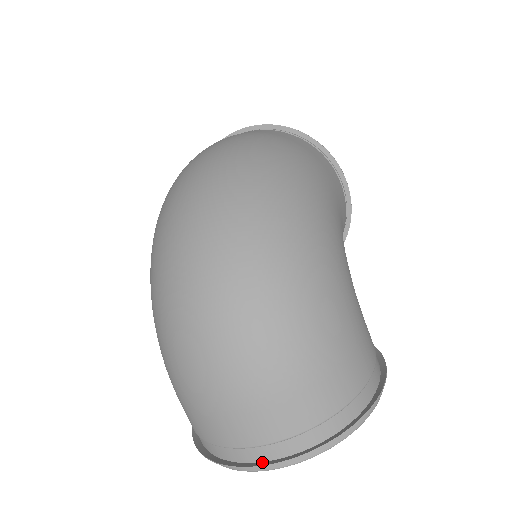
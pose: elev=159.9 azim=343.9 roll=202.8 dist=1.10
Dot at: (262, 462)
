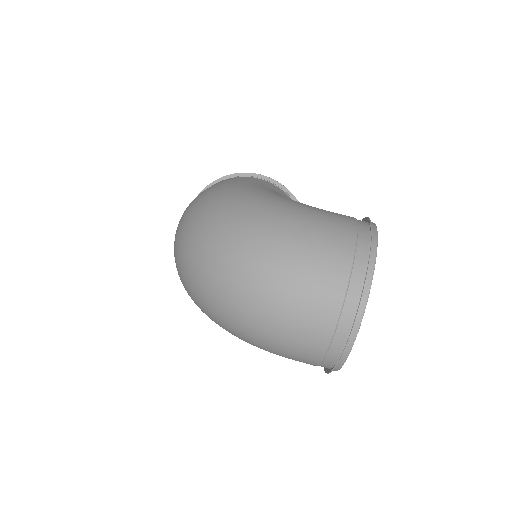
Dot at: (352, 325)
